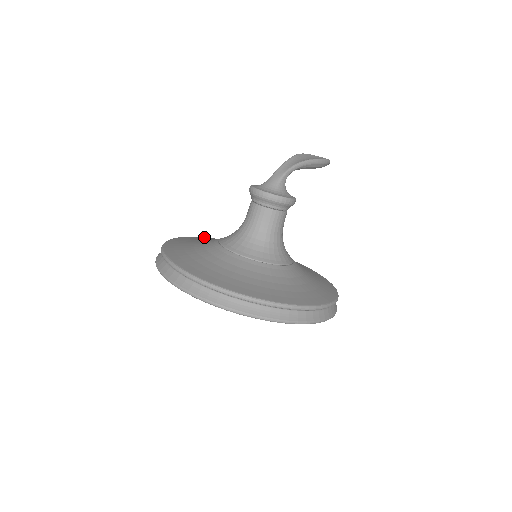
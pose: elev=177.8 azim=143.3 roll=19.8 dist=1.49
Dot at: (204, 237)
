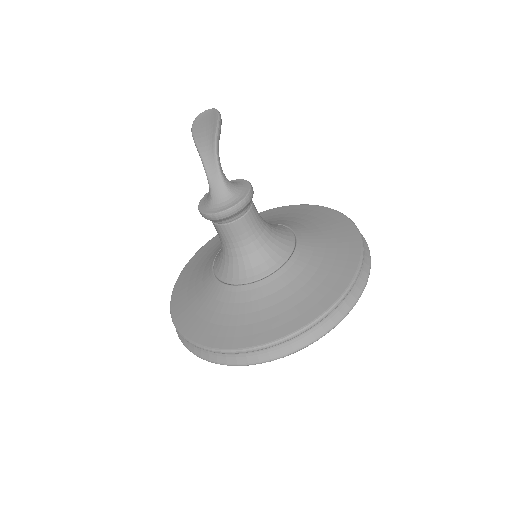
Dot at: (177, 283)
